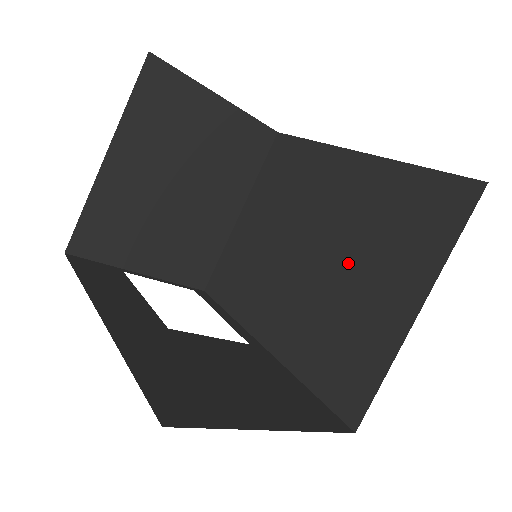
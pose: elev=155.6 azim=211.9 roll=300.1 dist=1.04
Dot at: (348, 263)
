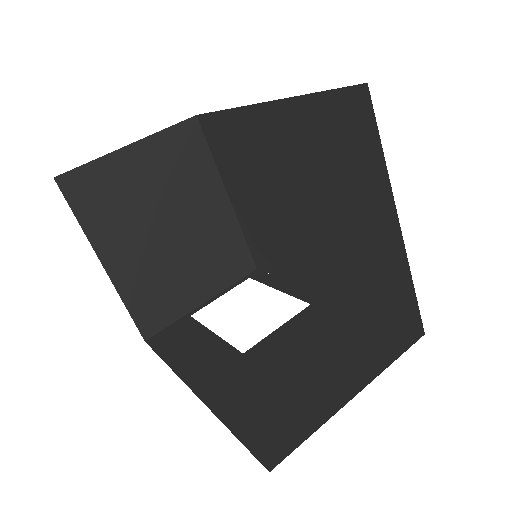
Dot at: (325, 206)
